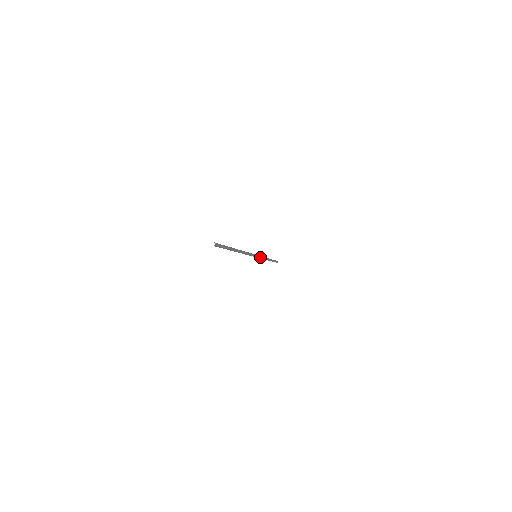
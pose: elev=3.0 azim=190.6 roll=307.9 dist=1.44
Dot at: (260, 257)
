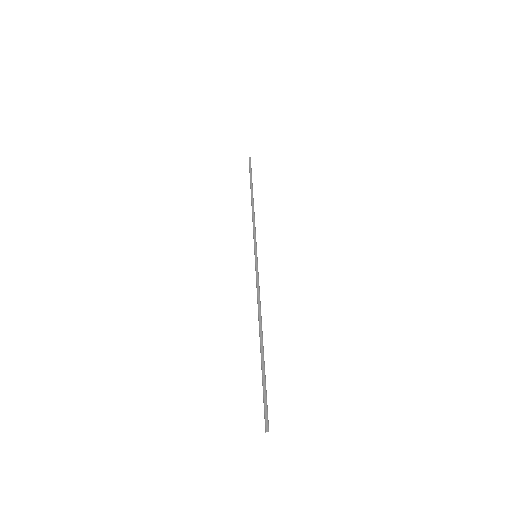
Dot at: occluded
